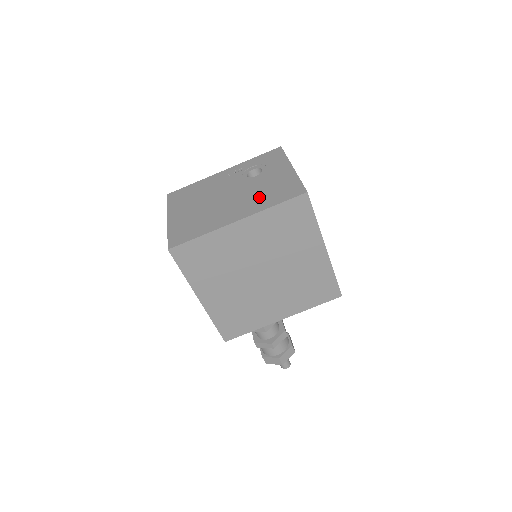
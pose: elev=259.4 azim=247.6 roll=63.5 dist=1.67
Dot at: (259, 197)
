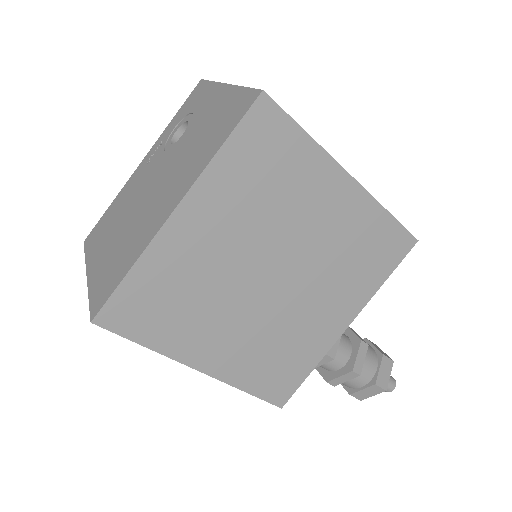
Dot at: (194, 154)
